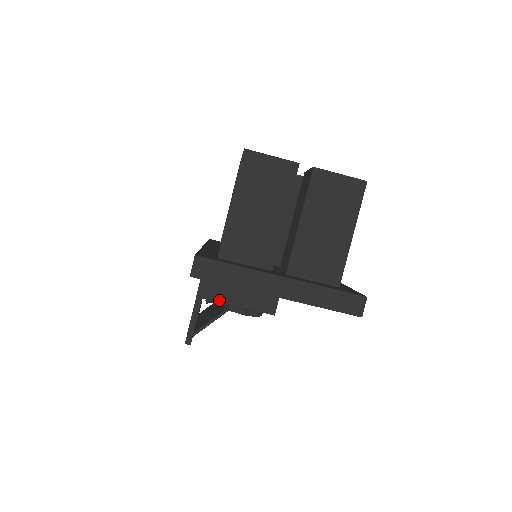
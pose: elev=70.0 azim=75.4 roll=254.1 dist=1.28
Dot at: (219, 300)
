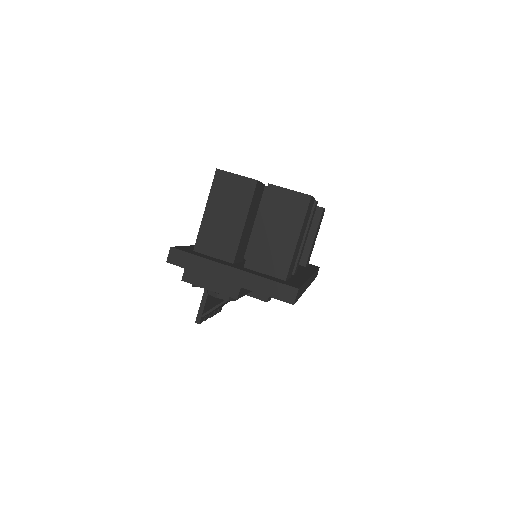
Dot at: (196, 284)
